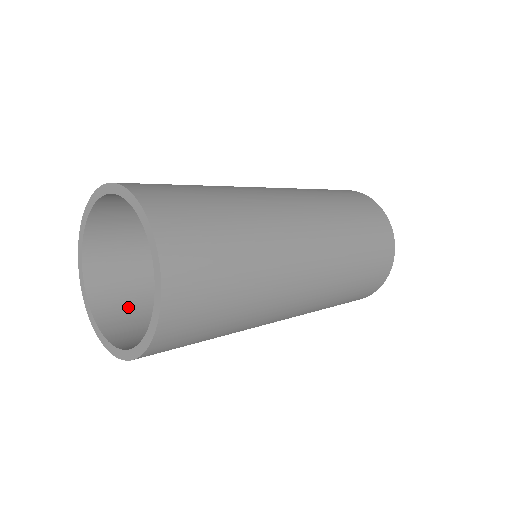
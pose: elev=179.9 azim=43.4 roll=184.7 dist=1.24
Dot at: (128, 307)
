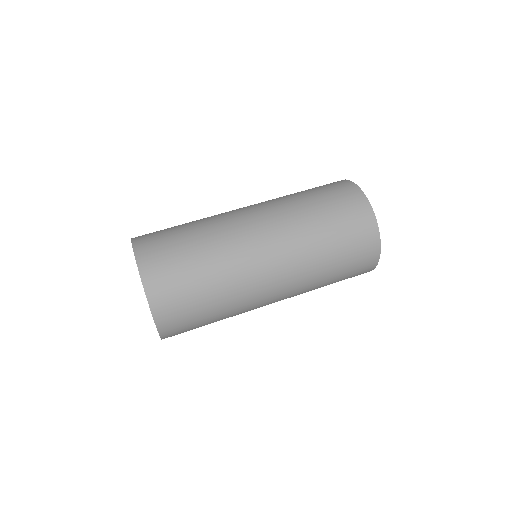
Dot at: occluded
